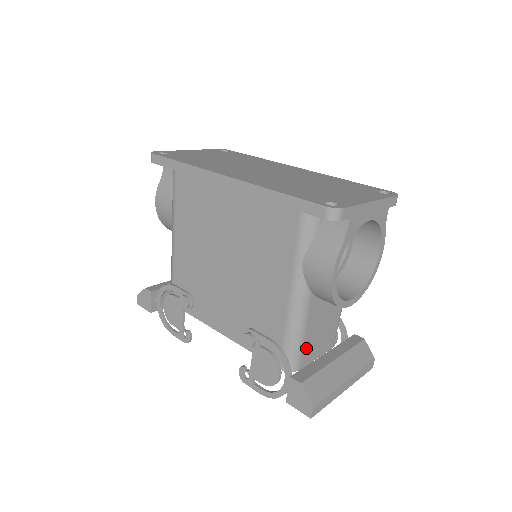
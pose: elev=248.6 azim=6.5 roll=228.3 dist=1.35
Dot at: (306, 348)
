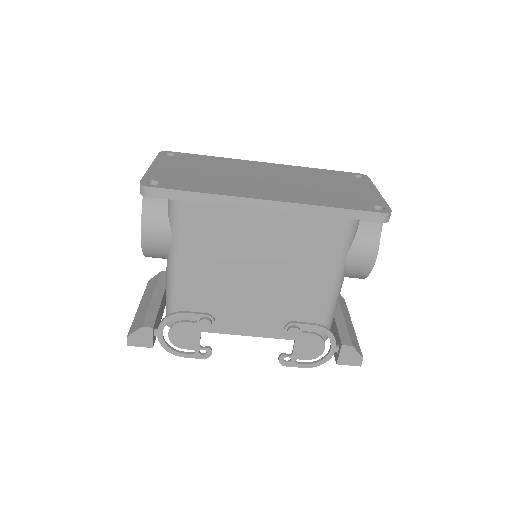
Dot at: occluded
